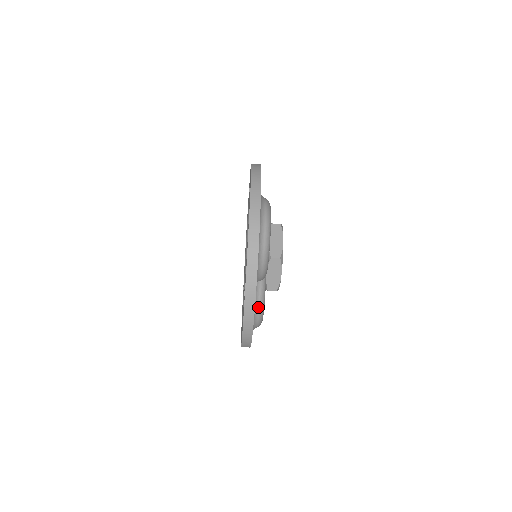
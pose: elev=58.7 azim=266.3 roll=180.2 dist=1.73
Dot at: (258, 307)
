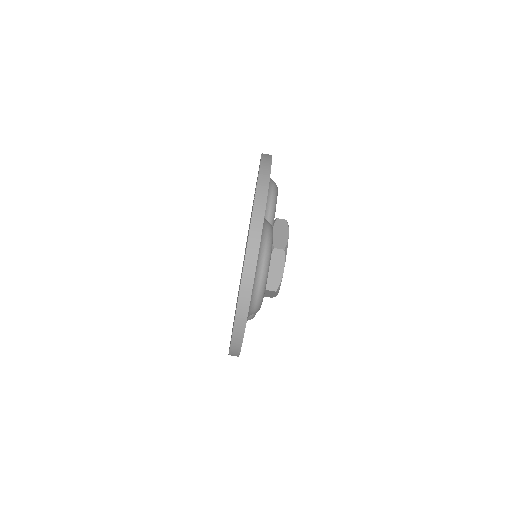
Dot at: (267, 229)
